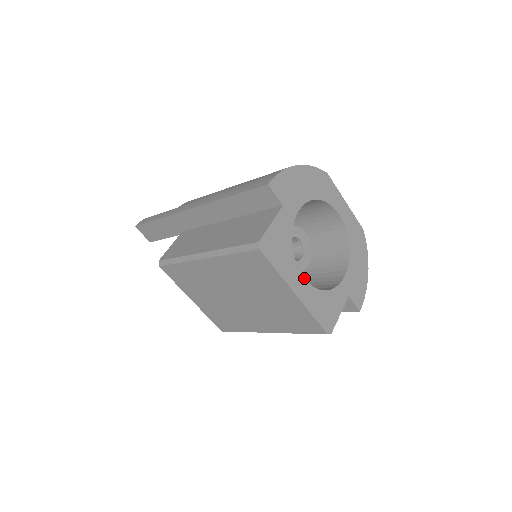
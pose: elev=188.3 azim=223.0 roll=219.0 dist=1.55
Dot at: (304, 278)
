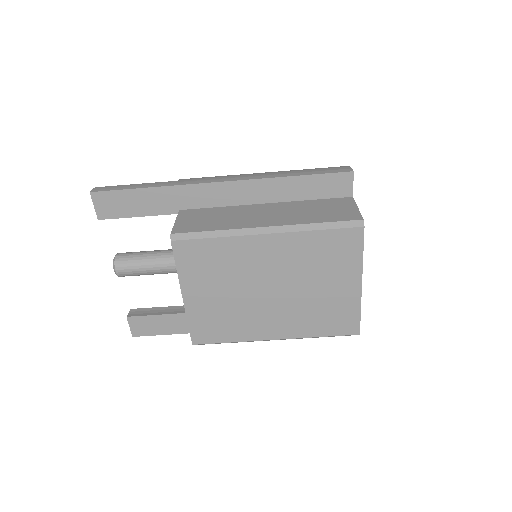
Dot at: occluded
